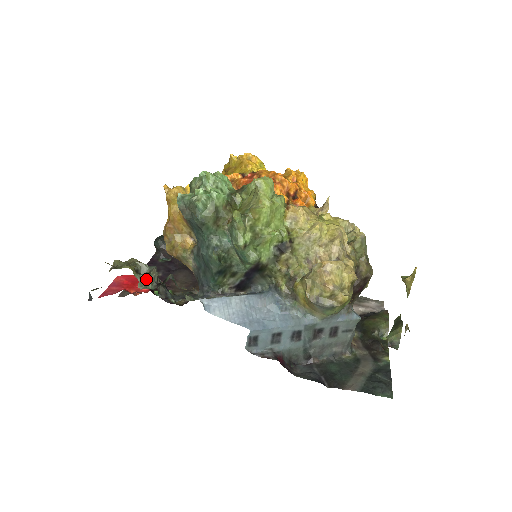
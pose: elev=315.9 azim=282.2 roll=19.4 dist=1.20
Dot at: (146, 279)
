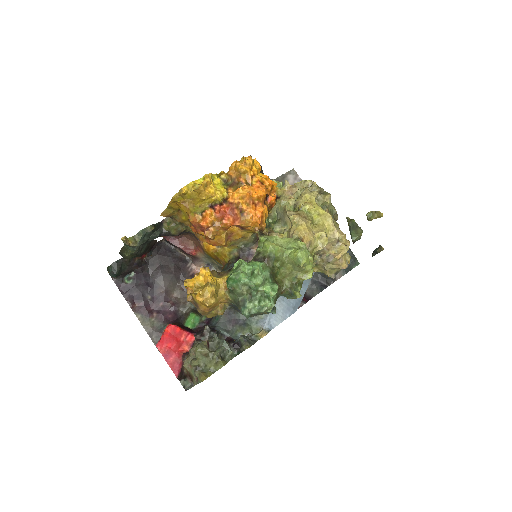
Dot at: (231, 355)
